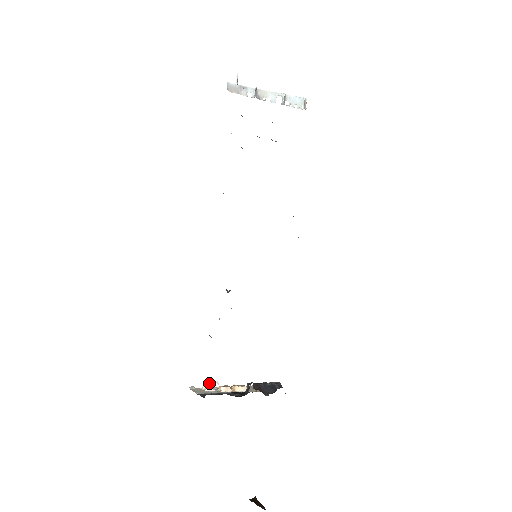
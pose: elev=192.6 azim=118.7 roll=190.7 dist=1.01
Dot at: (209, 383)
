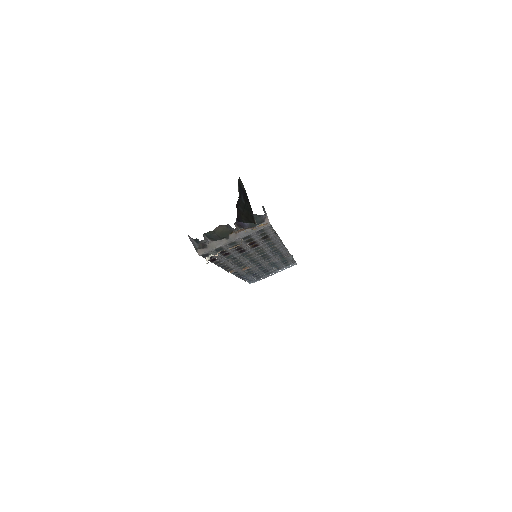
Dot at: (208, 257)
